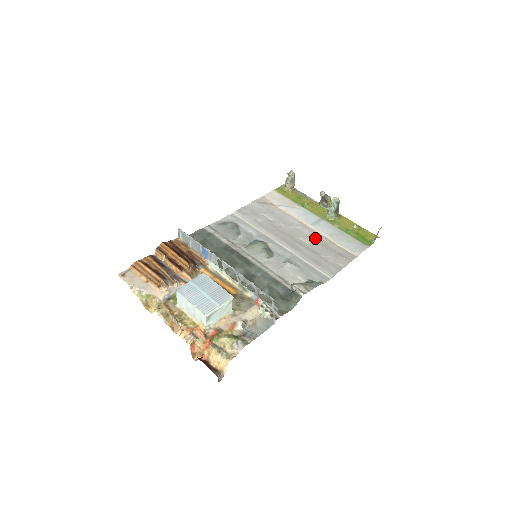
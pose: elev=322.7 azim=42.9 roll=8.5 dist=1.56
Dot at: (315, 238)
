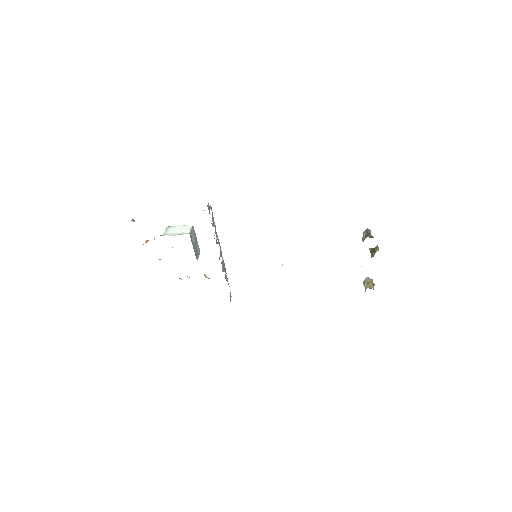
Dot at: occluded
